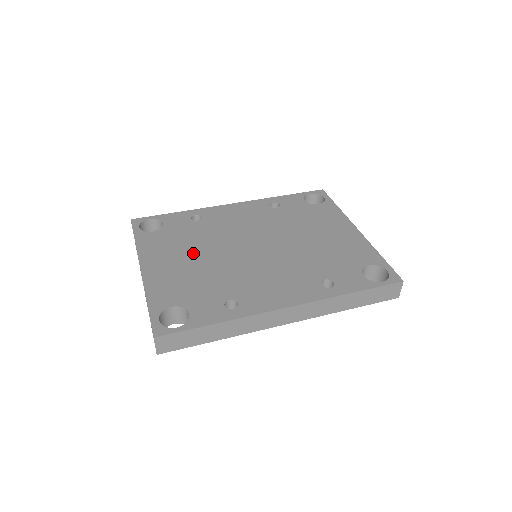
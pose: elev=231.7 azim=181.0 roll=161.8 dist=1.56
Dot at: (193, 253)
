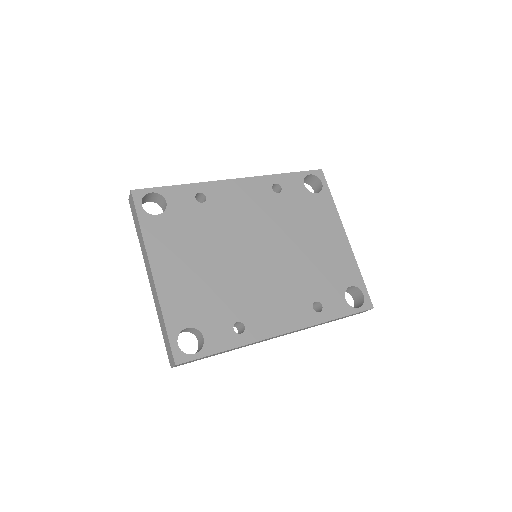
Dot at: (201, 254)
